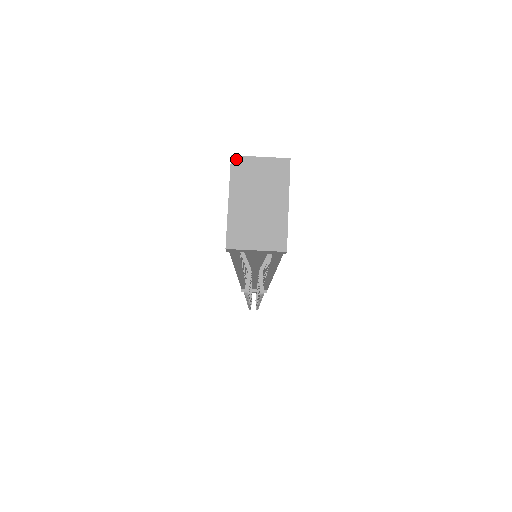
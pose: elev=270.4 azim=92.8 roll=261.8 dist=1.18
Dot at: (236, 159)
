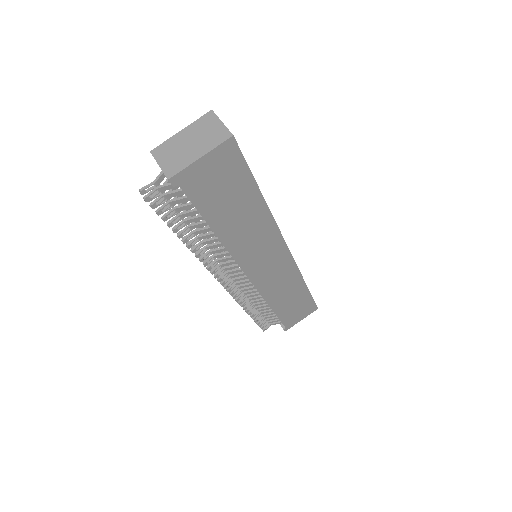
Dot at: (211, 113)
